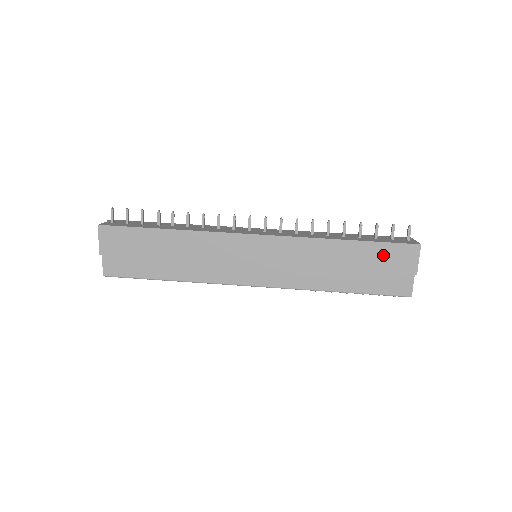
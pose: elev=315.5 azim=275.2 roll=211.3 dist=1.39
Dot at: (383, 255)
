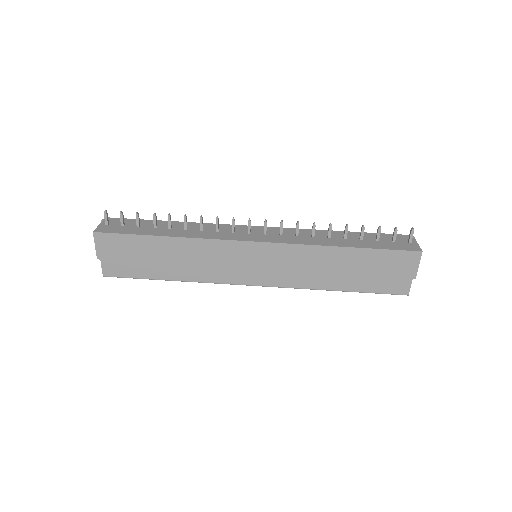
Dot at: (384, 261)
